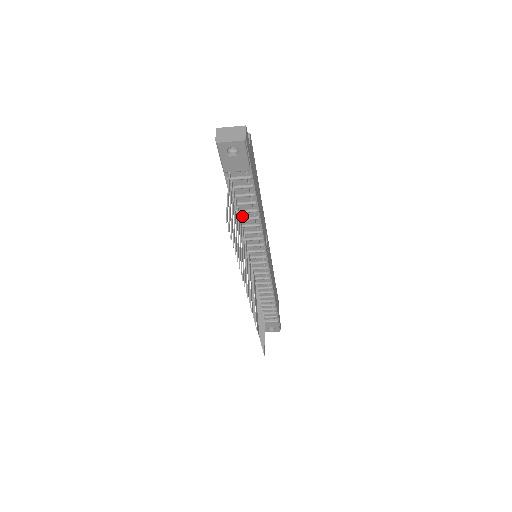
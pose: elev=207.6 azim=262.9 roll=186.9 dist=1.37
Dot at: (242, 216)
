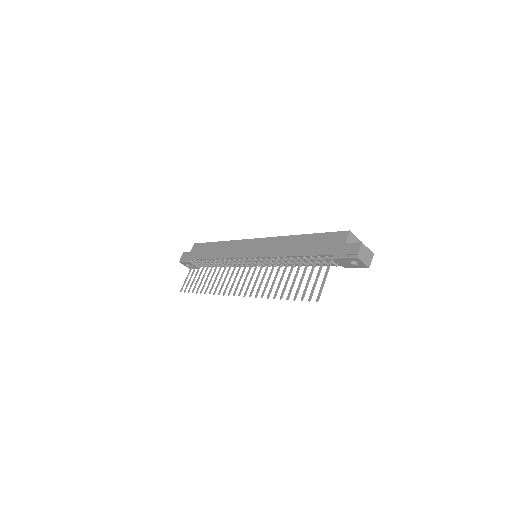
Dot at: (295, 259)
